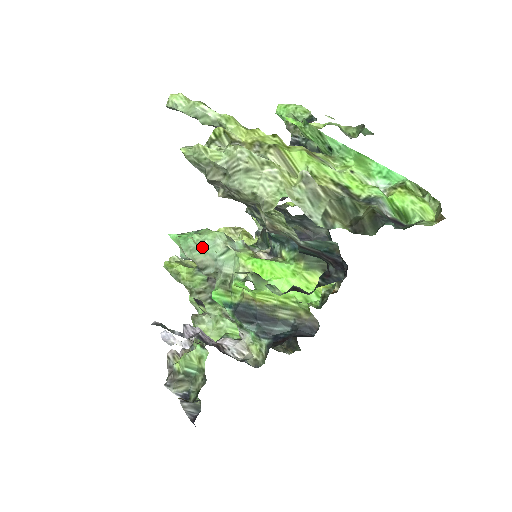
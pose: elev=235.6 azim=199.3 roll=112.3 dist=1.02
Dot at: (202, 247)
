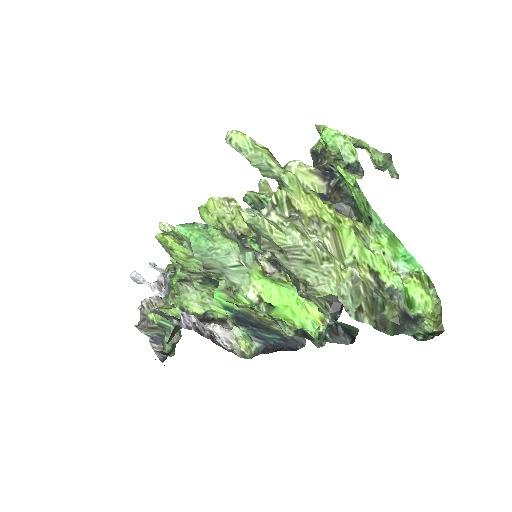
Dot at: (214, 254)
